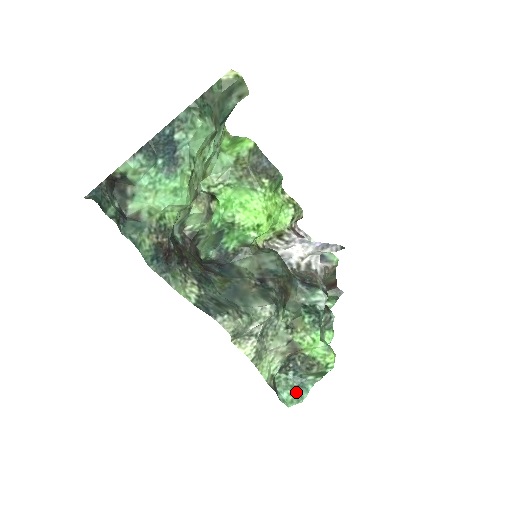
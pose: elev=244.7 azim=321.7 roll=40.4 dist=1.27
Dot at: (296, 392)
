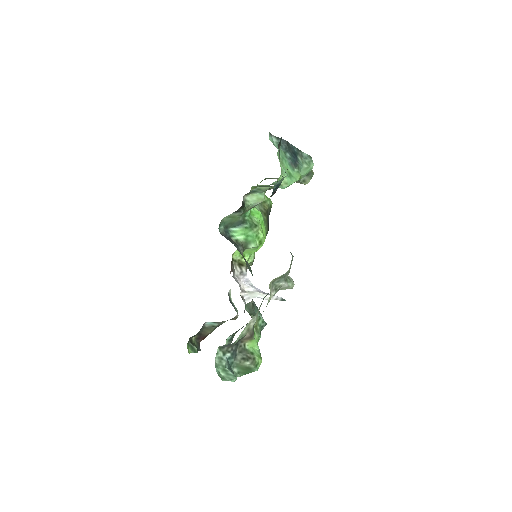
Dot at: (229, 372)
